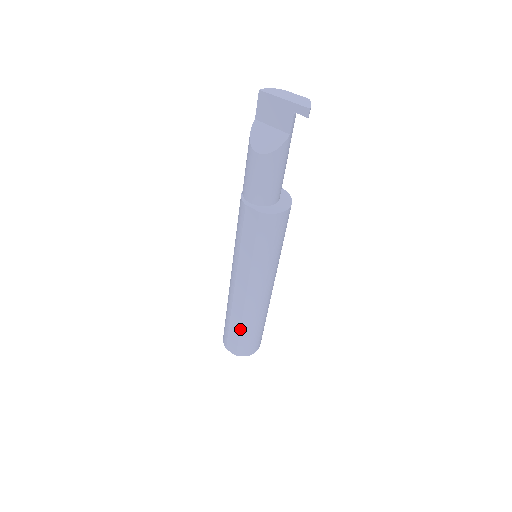
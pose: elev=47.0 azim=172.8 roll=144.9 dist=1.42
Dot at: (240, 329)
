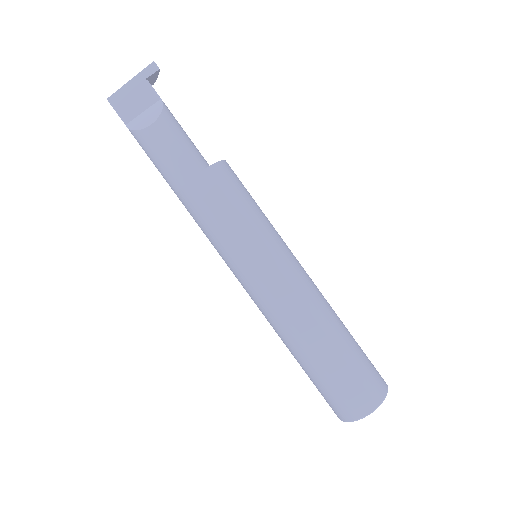
Dot at: (337, 352)
